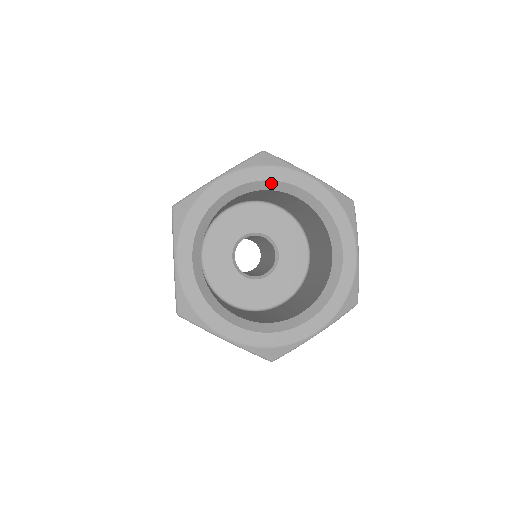
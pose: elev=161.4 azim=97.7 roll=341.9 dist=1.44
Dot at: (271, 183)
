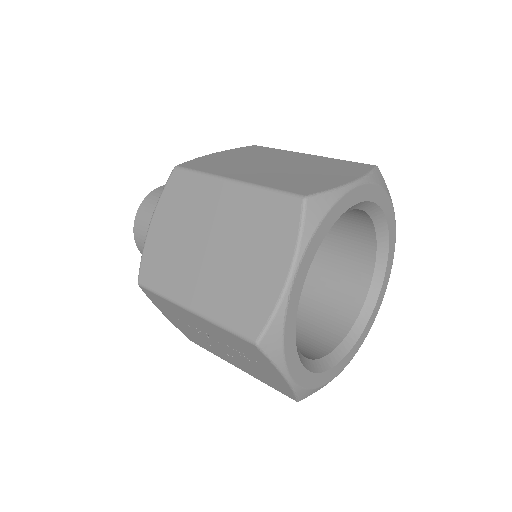
Dot at: (330, 227)
